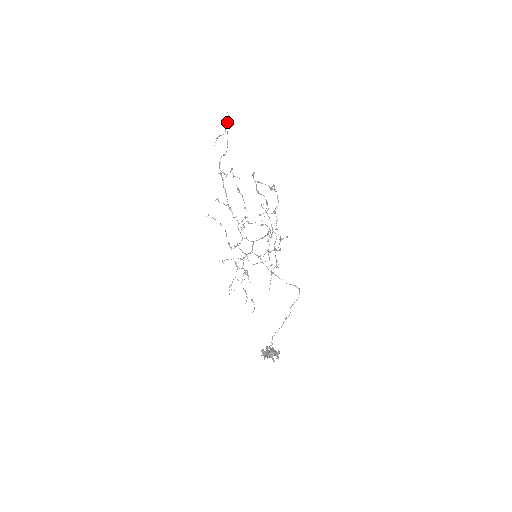
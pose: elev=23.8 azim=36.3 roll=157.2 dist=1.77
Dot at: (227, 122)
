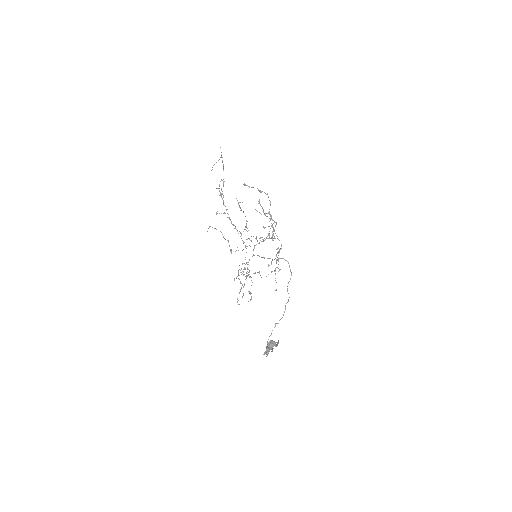
Dot at: (221, 154)
